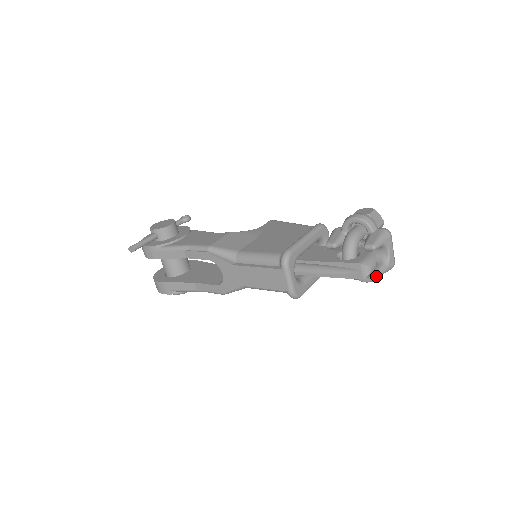
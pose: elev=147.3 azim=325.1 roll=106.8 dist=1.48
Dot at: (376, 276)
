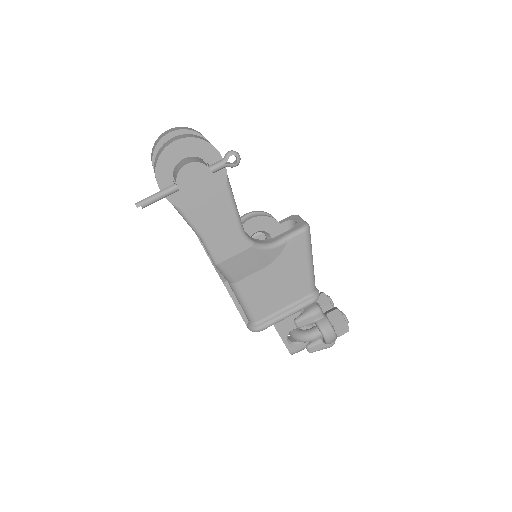
Dot at: occluded
